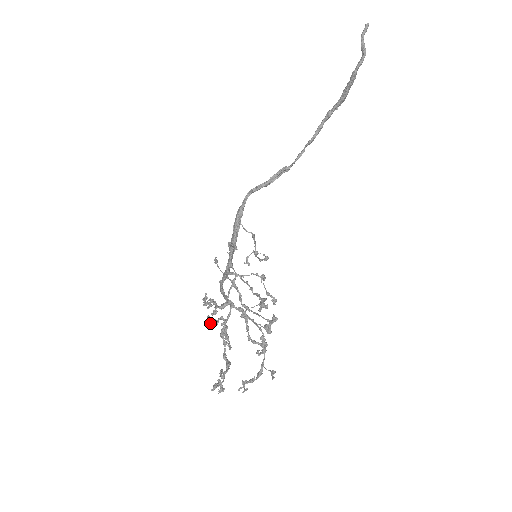
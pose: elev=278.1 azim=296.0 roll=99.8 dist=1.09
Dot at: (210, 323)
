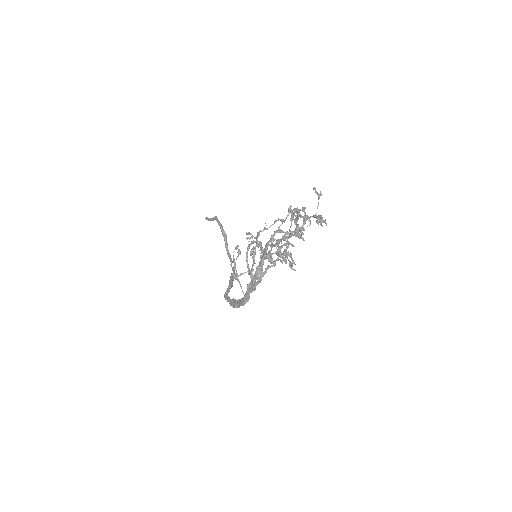
Dot at: (264, 251)
